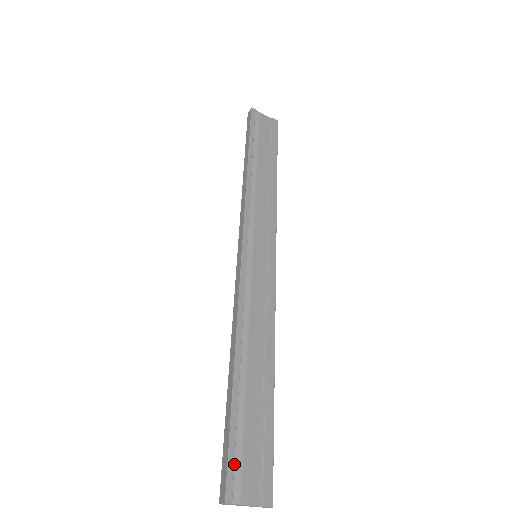
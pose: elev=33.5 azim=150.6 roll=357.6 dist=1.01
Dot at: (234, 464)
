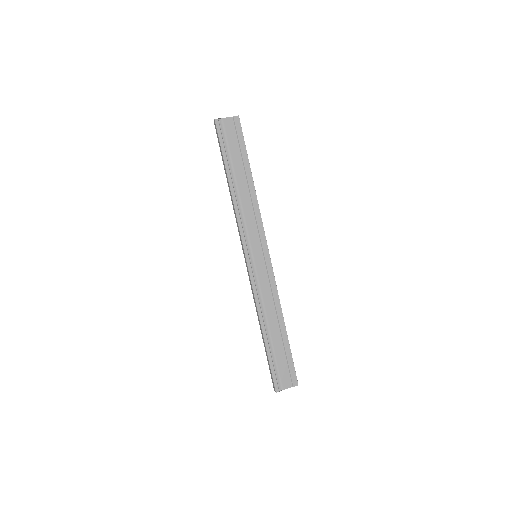
Dot at: (276, 375)
